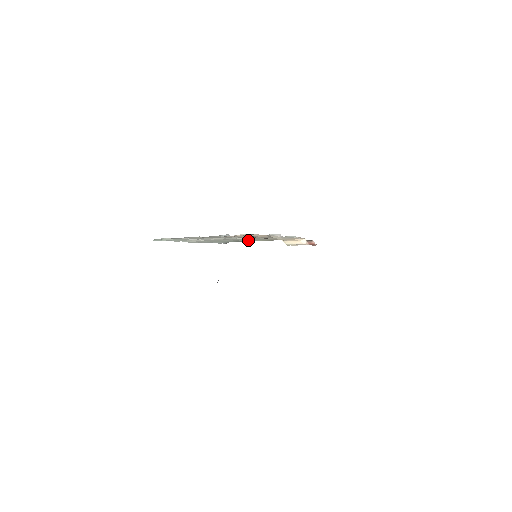
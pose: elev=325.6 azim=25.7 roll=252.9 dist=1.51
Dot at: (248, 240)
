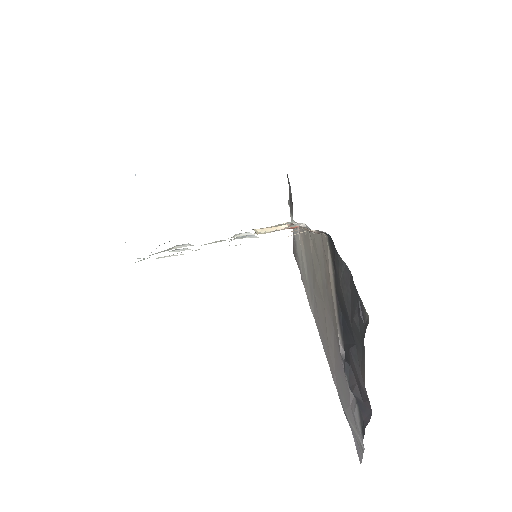
Dot at: occluded
